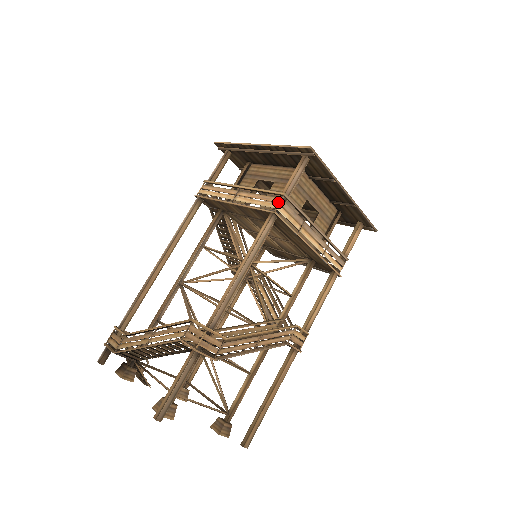
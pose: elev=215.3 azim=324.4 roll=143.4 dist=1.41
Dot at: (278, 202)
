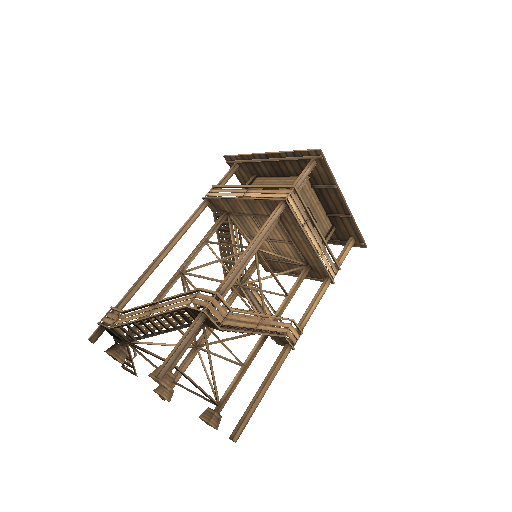
Dot at: (288, 192)
